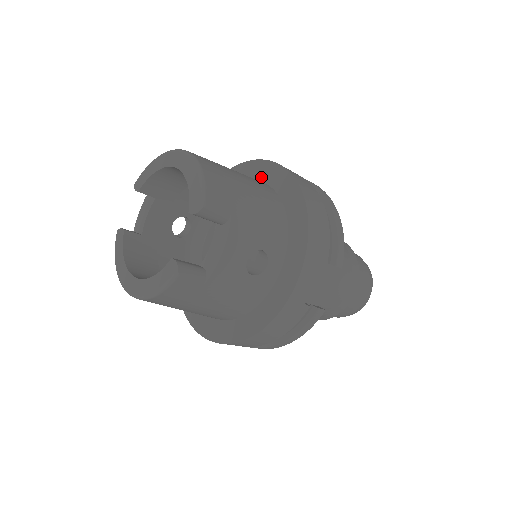
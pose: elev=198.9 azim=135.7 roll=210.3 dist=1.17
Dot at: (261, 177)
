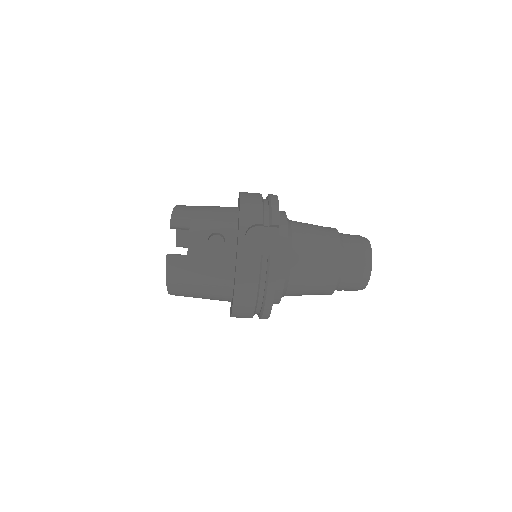
Dot at: occluded
